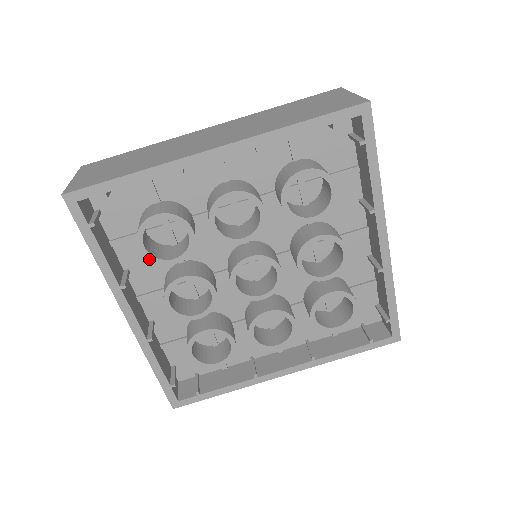
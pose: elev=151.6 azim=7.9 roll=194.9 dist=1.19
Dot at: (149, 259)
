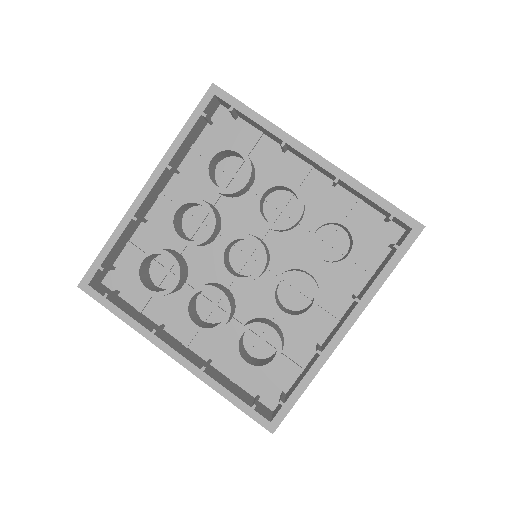
Dot at: (156, 296)
